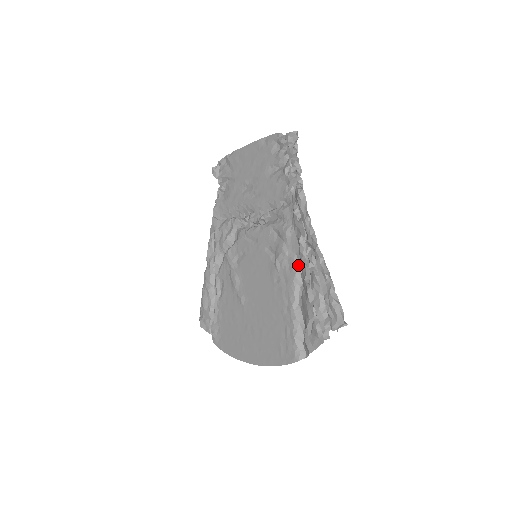
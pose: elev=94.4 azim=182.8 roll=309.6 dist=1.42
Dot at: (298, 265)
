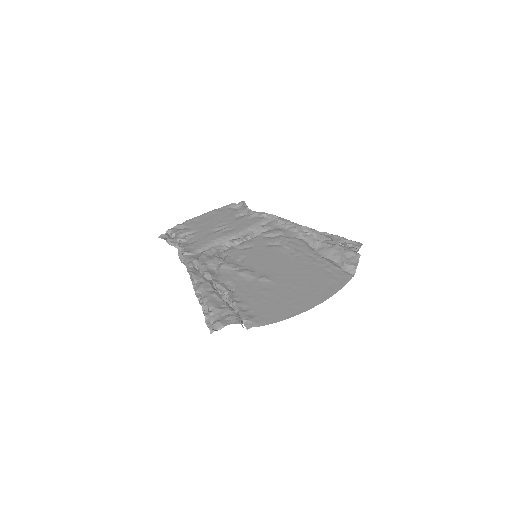
Dot at: (303, 240)
